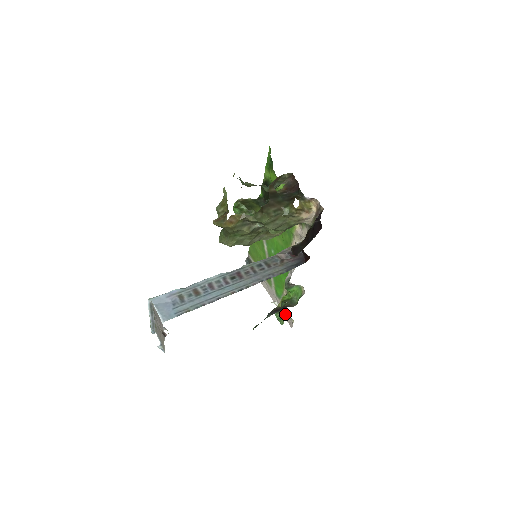
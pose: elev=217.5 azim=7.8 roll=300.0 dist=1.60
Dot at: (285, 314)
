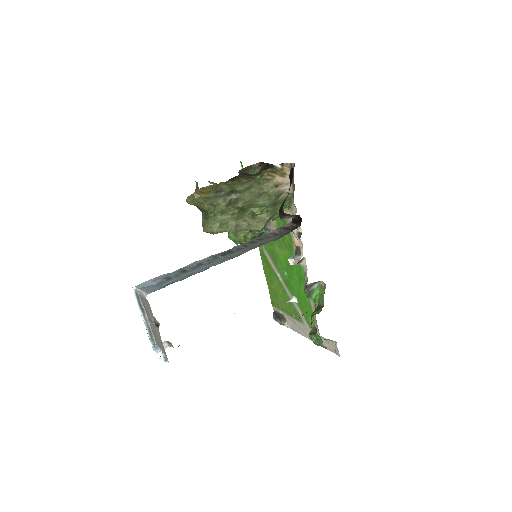
Dot at: (327, 344)
